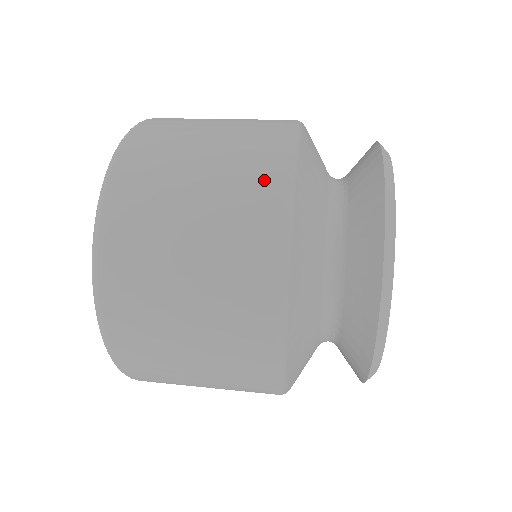
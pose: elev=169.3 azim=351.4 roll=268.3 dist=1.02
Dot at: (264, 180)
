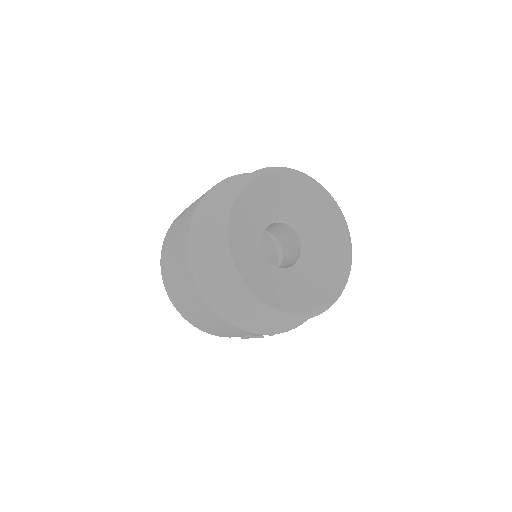
Dot at: occluded
